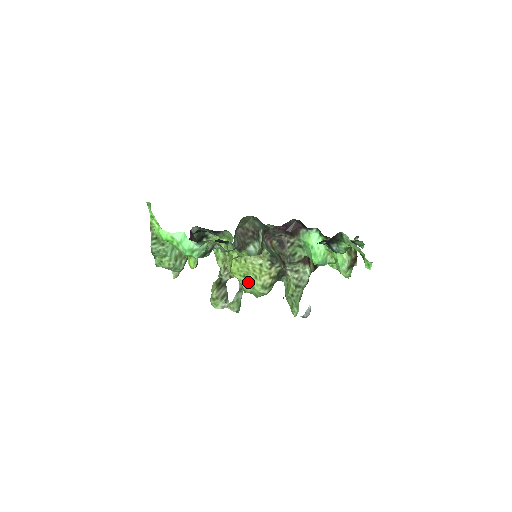
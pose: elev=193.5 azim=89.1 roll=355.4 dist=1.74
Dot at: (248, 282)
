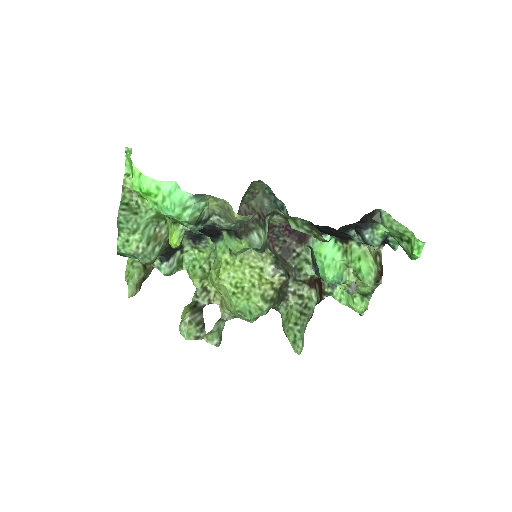
Dot at: (241, 293)
